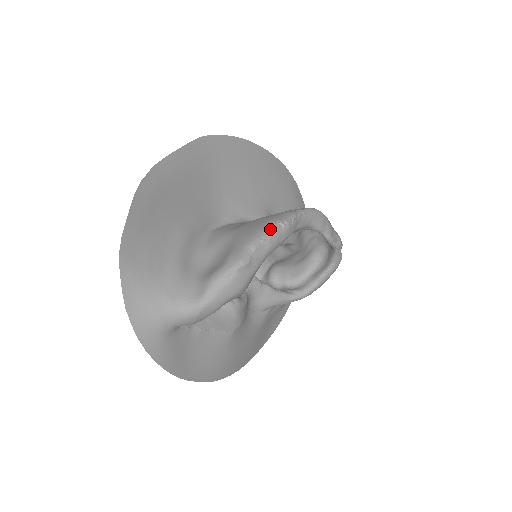
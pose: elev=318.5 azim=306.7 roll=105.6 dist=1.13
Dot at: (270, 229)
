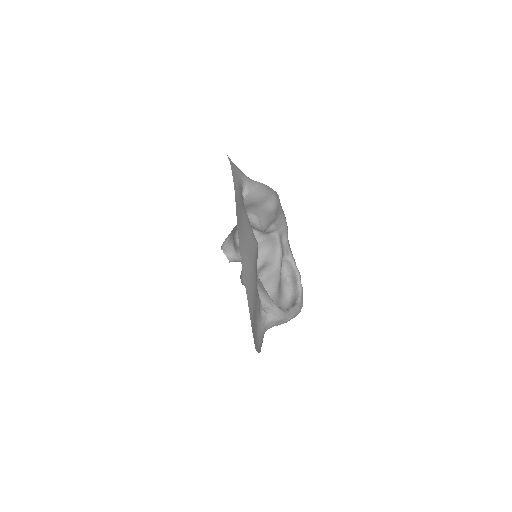
Dot at: occluded
